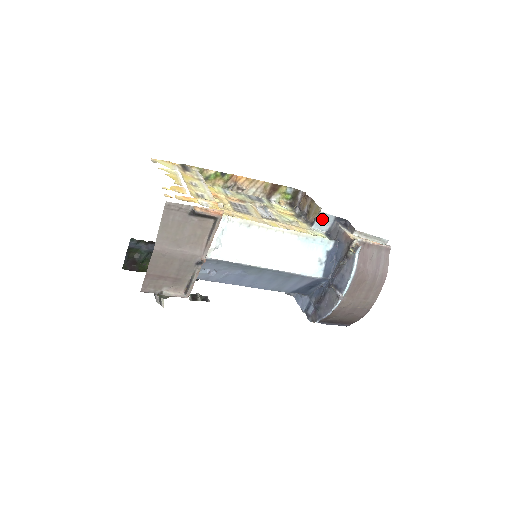
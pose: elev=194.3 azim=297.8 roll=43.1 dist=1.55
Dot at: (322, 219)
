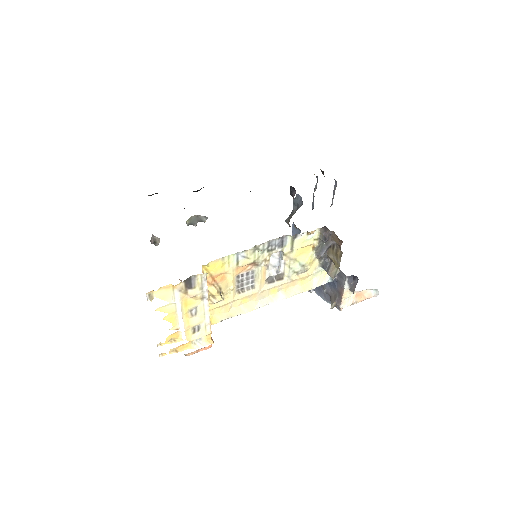
Dot at: occluded
